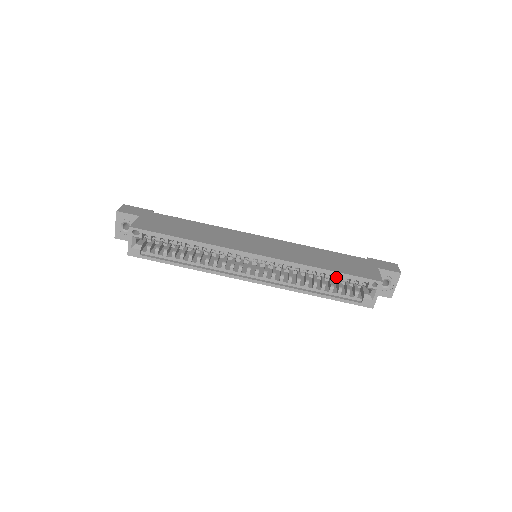
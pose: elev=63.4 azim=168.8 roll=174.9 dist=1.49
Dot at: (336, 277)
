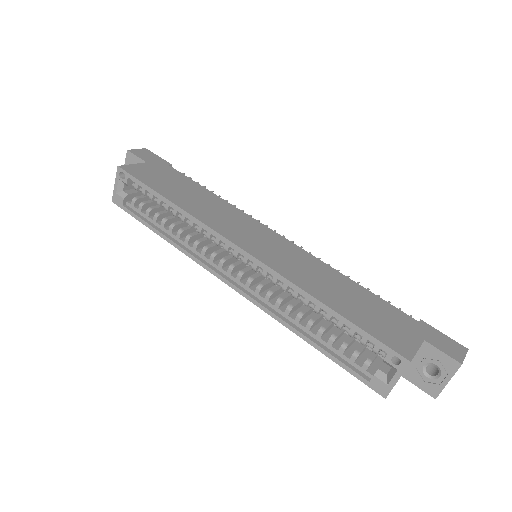
Dot at: (341, 324)
